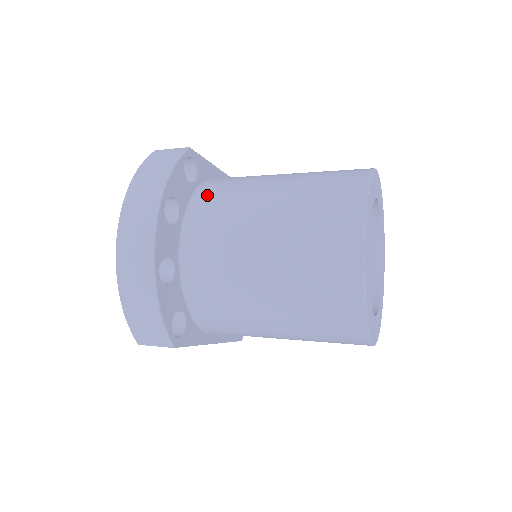
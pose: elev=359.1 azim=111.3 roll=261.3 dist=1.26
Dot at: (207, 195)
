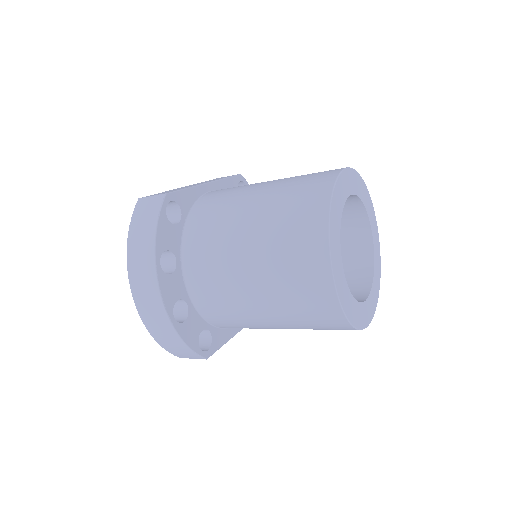
Dot at: (195, 232)
